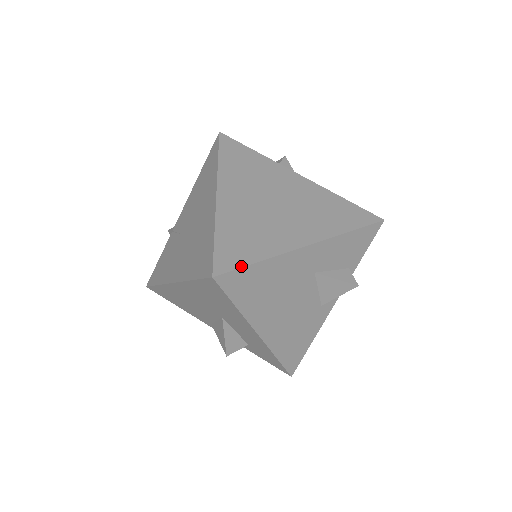
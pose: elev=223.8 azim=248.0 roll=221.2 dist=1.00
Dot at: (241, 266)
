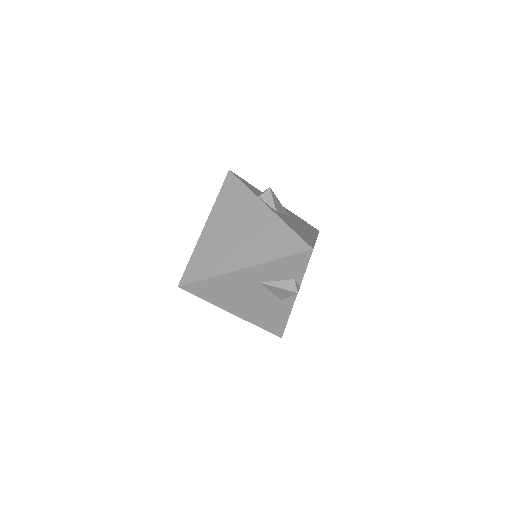
Dot at: (195, 281)
